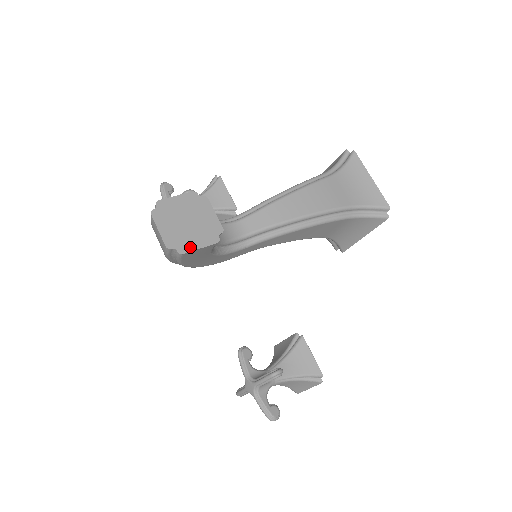
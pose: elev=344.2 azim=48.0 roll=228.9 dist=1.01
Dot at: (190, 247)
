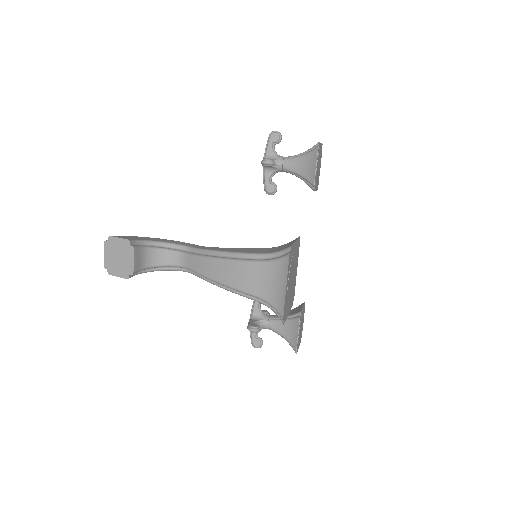
Dot at: (114, 273)
